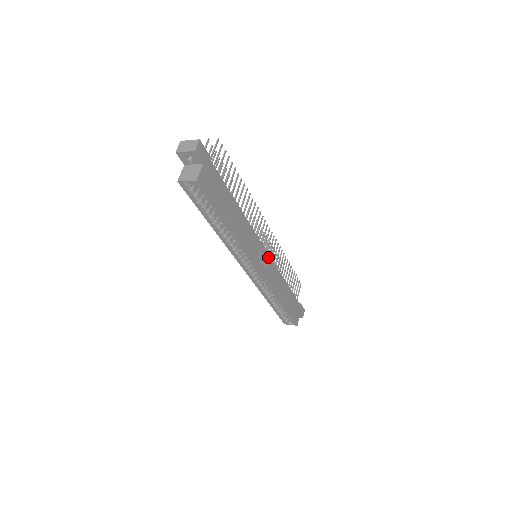
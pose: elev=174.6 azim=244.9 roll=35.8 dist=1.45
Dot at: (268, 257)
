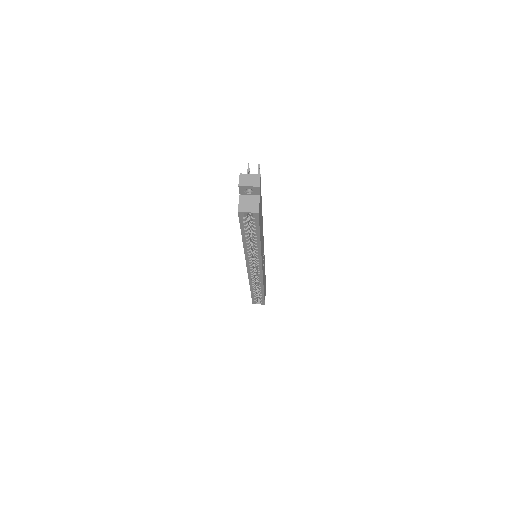
Dot at: occluded
